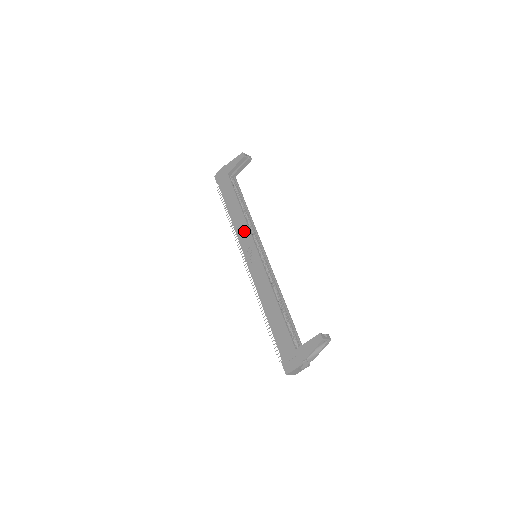
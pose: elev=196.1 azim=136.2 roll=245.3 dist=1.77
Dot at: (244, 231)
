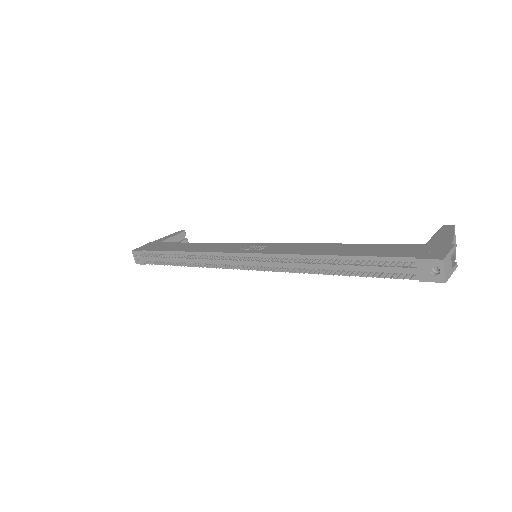
Dot at: (223, 246)
